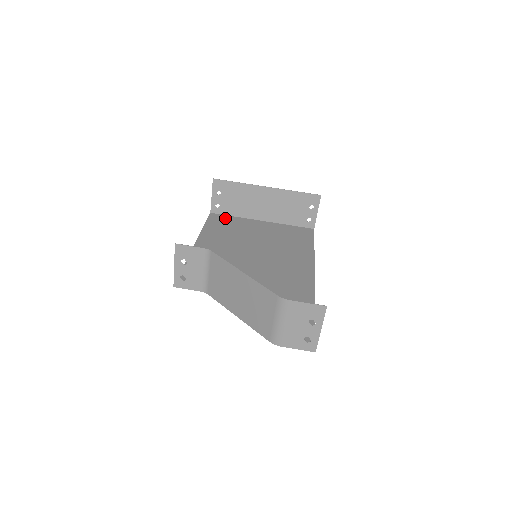
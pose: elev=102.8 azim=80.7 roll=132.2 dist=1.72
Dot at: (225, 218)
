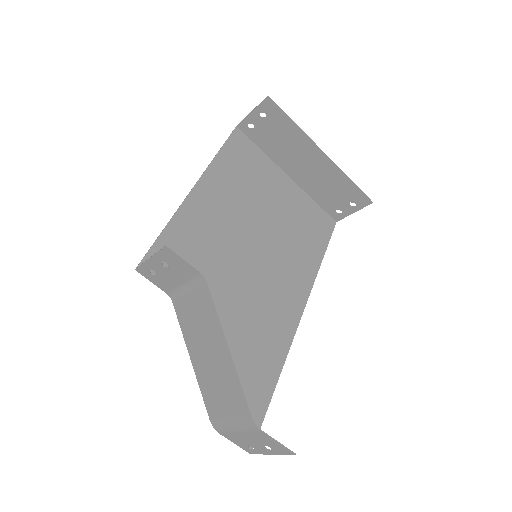
Dot at: (250, 148)
